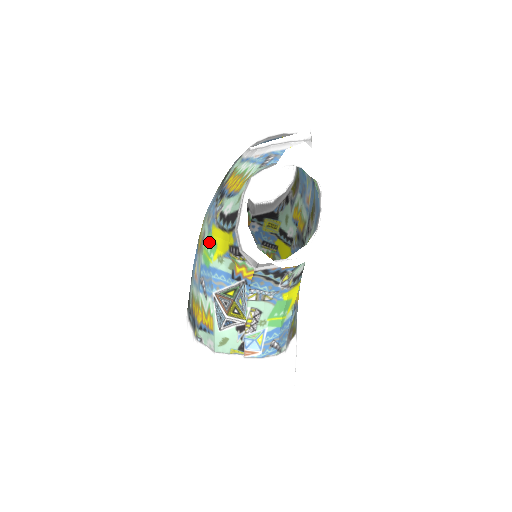
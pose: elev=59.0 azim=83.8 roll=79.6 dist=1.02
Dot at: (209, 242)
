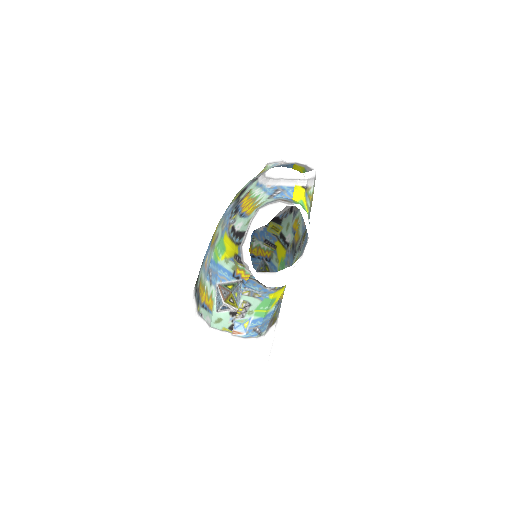
Dot at: (220, 244)
